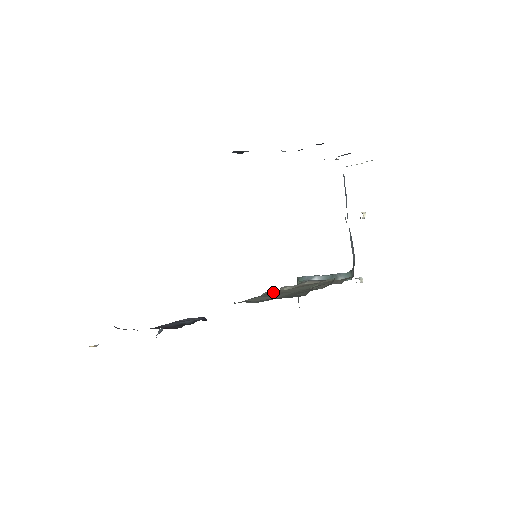
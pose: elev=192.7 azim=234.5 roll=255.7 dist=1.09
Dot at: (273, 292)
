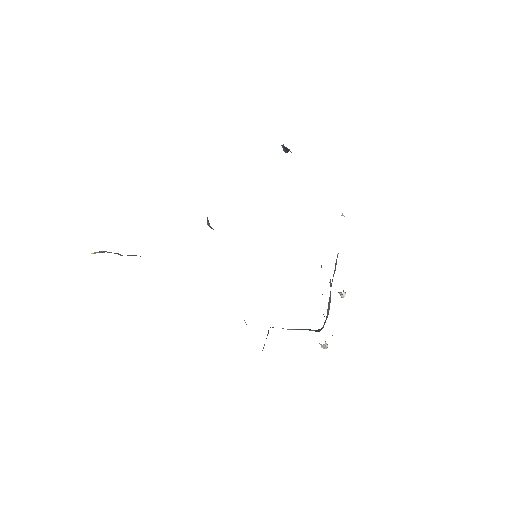
Dot at: occluded
